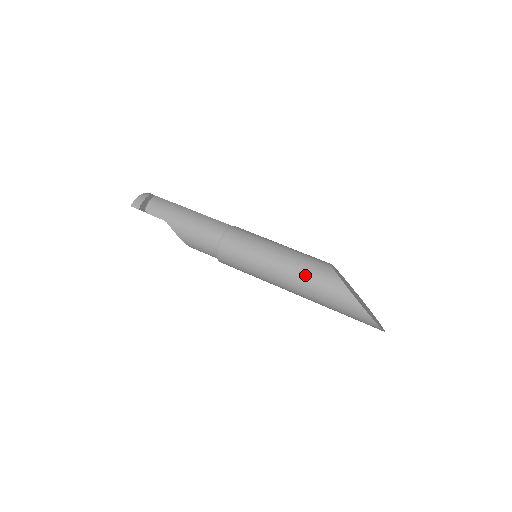
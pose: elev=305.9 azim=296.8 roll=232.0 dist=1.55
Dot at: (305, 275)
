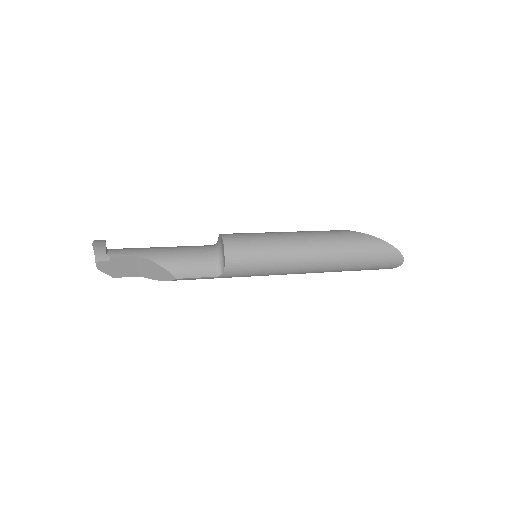
Dot at: (318, 235)
